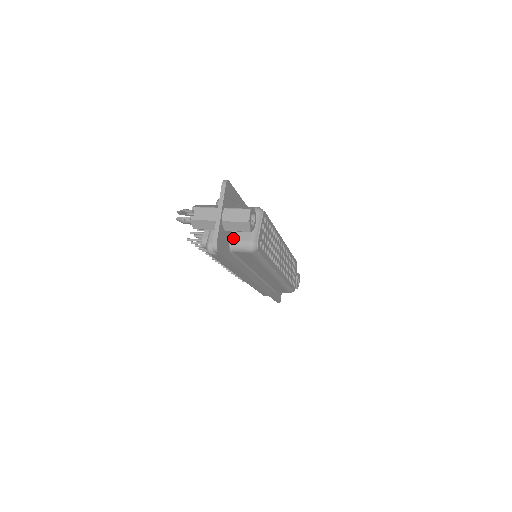
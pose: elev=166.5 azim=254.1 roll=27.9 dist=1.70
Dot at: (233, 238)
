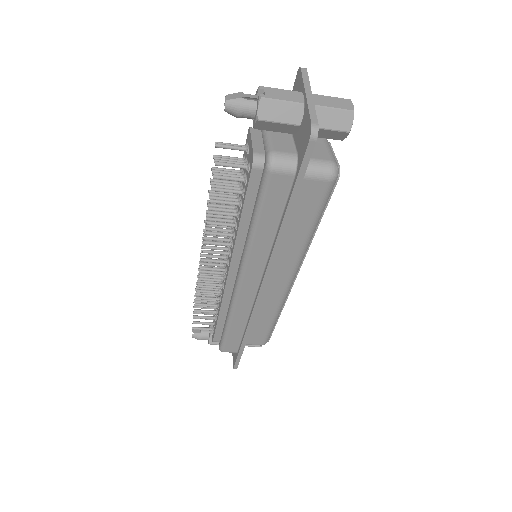
Dot at: occluded
